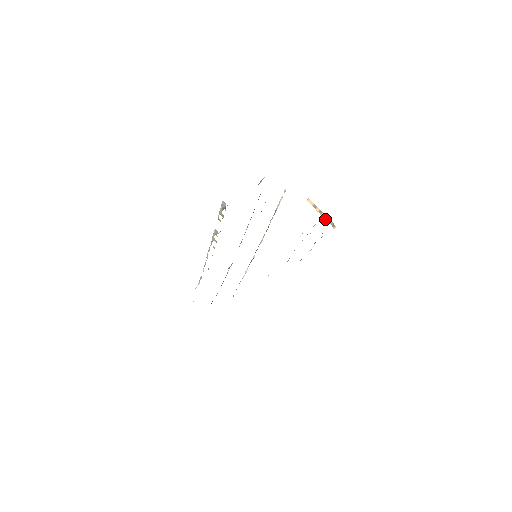
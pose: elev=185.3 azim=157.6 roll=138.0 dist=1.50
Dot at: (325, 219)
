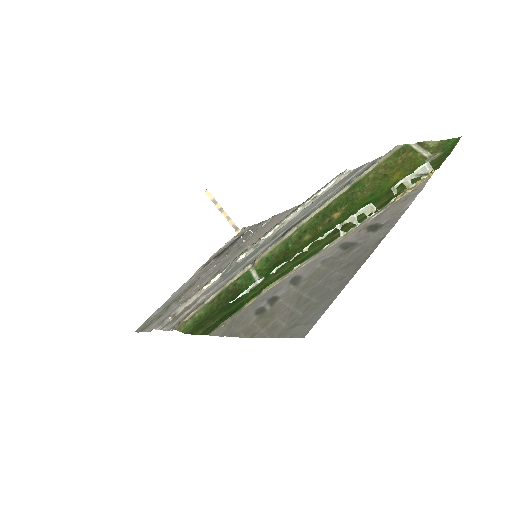
Dot at: (227, 220)
